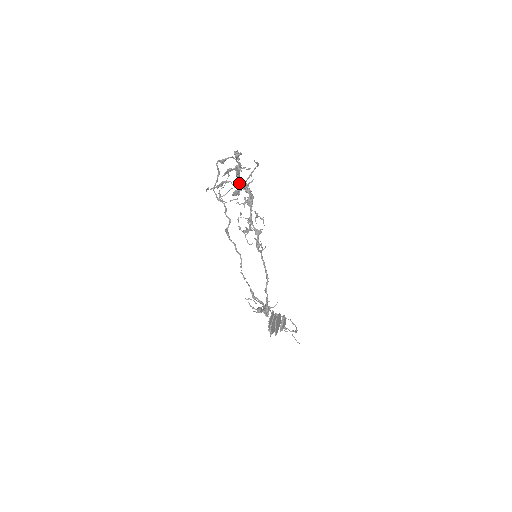
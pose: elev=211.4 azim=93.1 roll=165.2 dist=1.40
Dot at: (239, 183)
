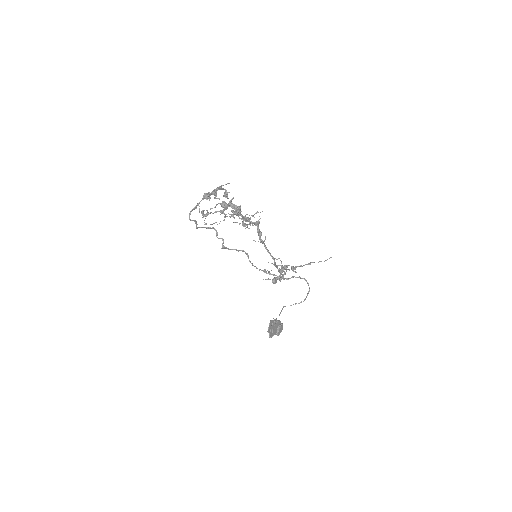
Dot at: (221, 205)
